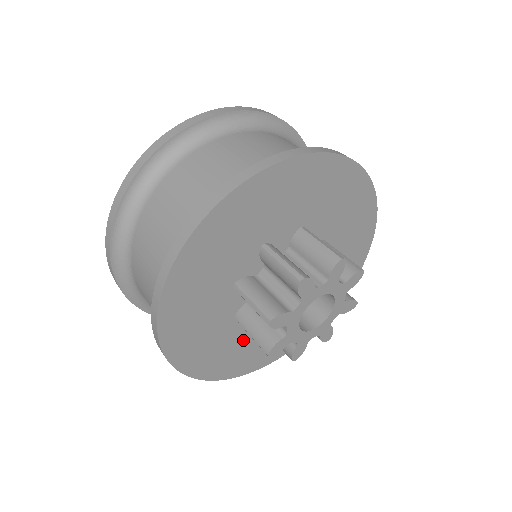
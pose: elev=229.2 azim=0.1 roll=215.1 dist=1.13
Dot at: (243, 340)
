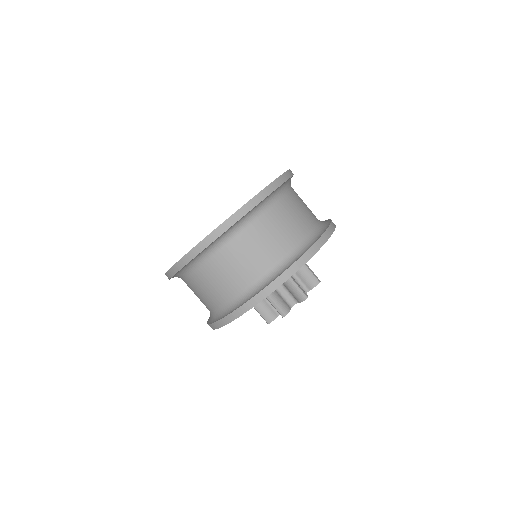
Dot at: occluded
